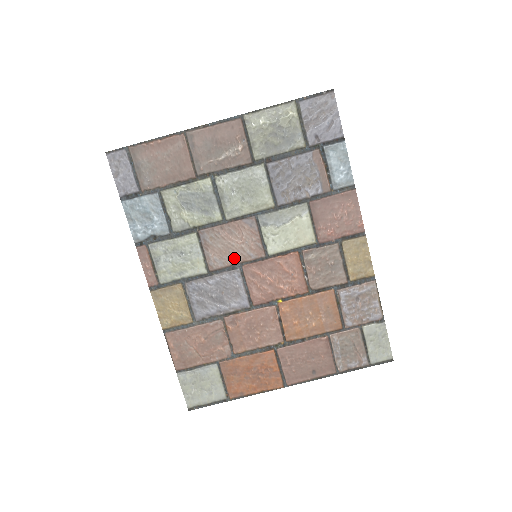
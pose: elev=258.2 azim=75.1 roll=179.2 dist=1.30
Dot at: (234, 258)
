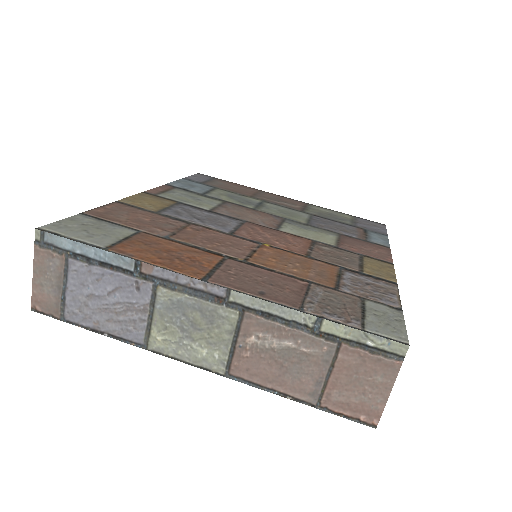
Dot at: (243, 218)
